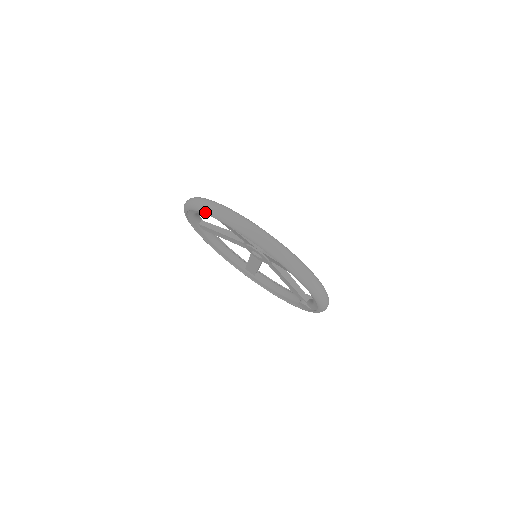
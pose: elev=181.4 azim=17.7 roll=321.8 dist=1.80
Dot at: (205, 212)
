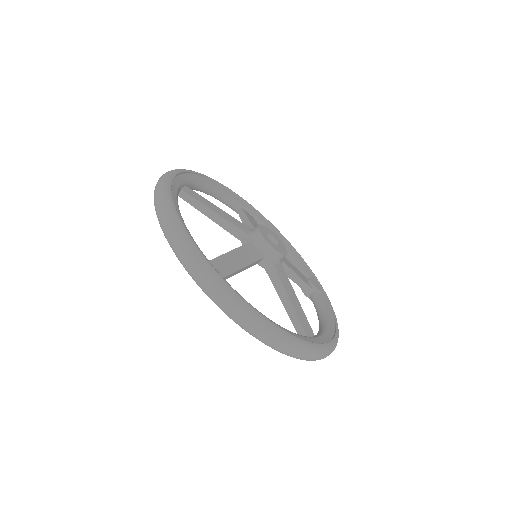
Dot at: occluded
